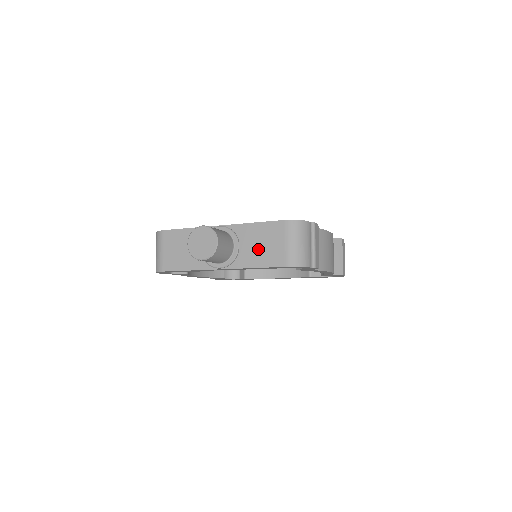
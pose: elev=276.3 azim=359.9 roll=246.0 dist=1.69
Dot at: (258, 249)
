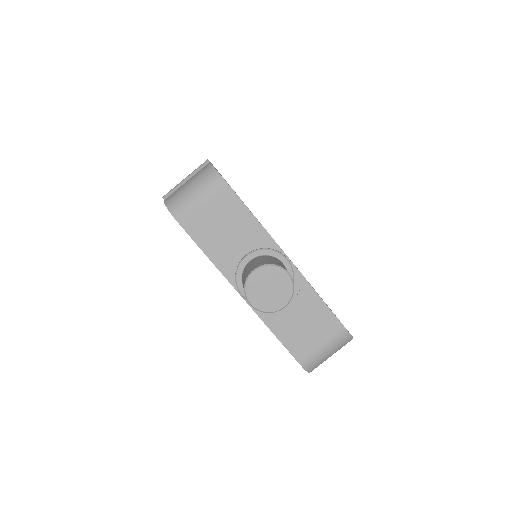
Dot at: (295, 322)
